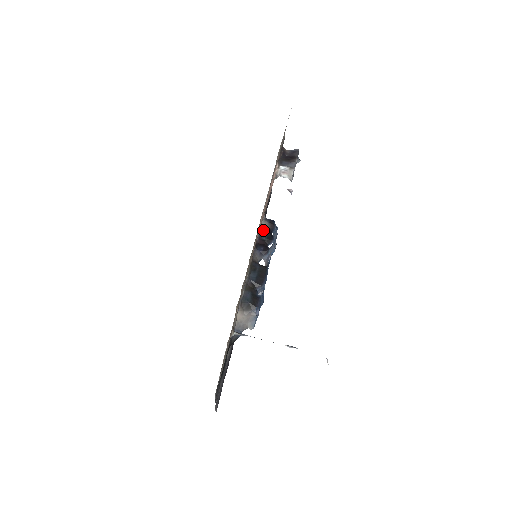
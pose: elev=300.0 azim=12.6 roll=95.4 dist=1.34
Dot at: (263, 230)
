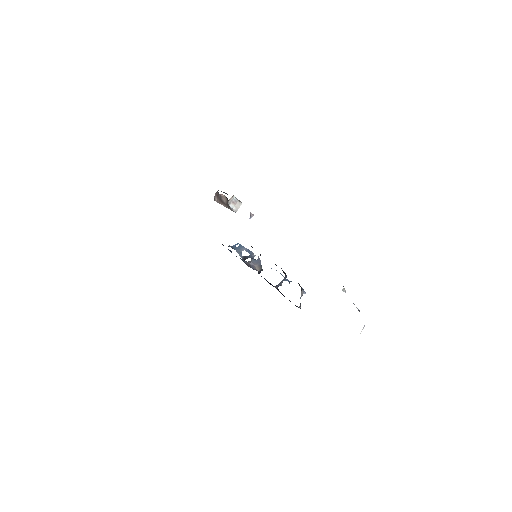
Dot at: occluded
